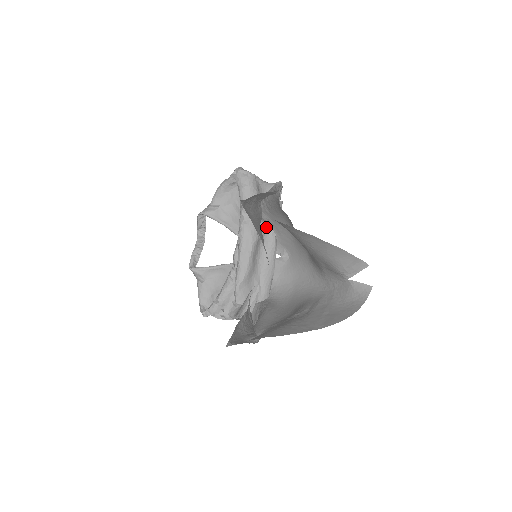
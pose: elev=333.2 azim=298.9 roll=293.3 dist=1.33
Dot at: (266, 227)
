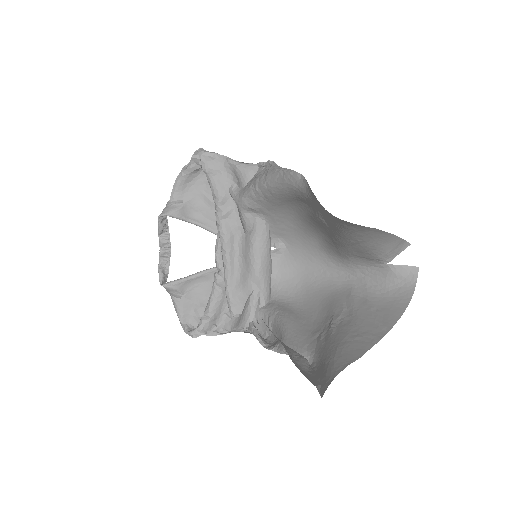
Dot at: (257, 218)
